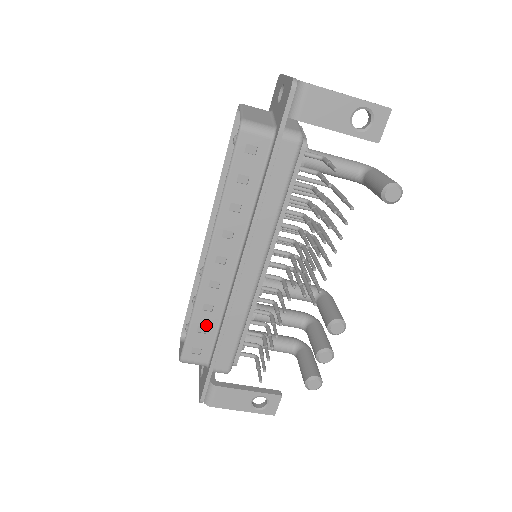
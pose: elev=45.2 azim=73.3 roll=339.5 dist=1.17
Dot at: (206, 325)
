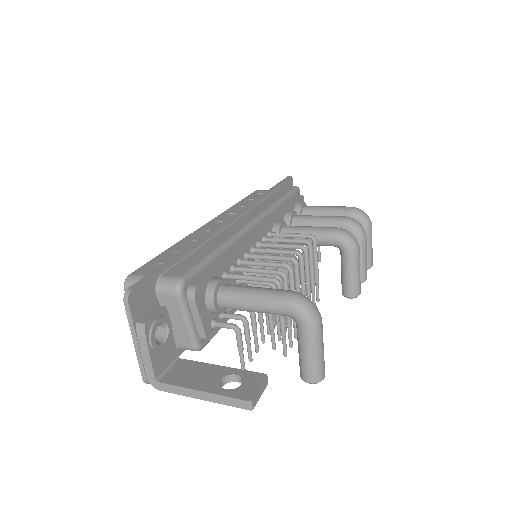
Dot at: occluded
